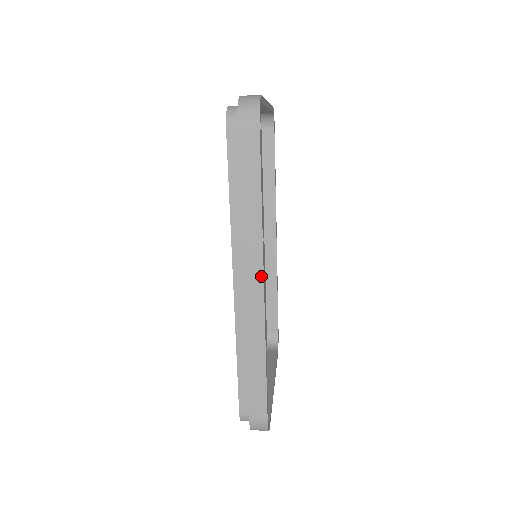
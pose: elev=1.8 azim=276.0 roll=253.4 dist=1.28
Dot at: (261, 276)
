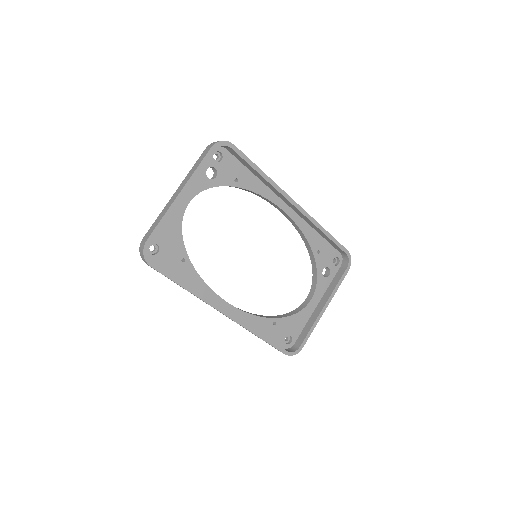
Dot at: (220, 312)
